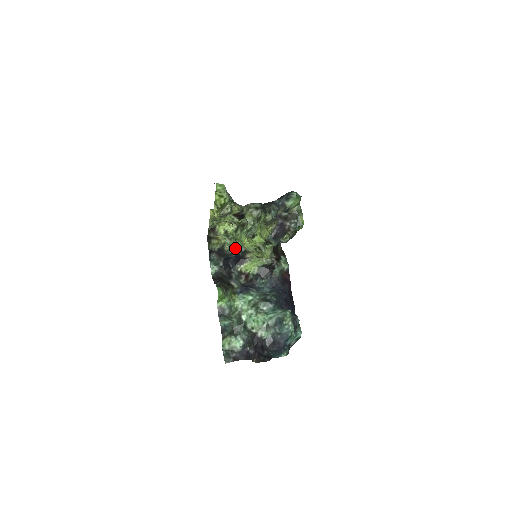
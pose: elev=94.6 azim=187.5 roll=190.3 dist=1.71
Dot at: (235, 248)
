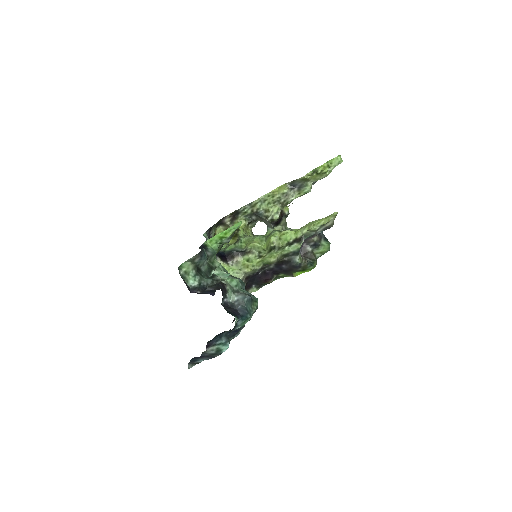
Dot at: (227, 249)
